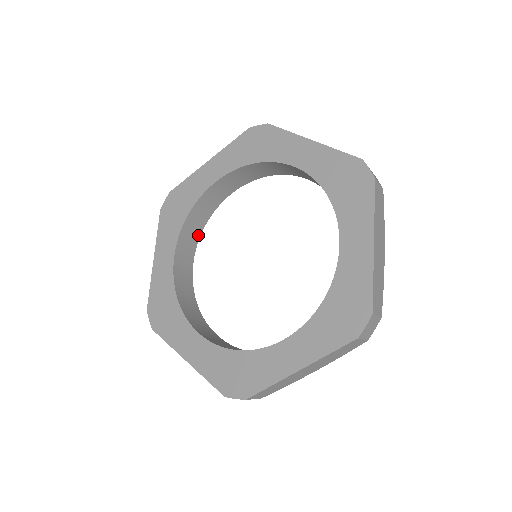
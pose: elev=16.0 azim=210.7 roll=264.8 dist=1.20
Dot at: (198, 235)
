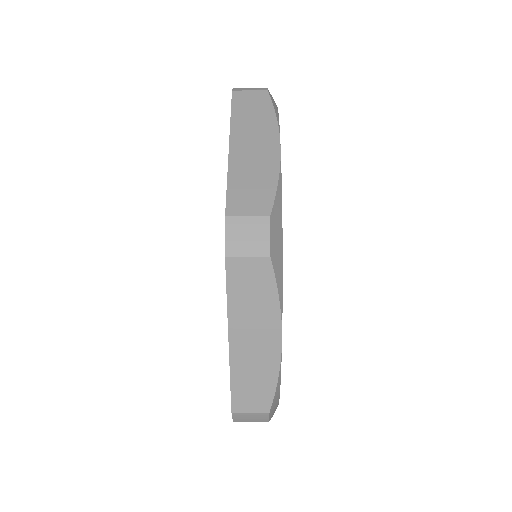
Dot at: occluded
